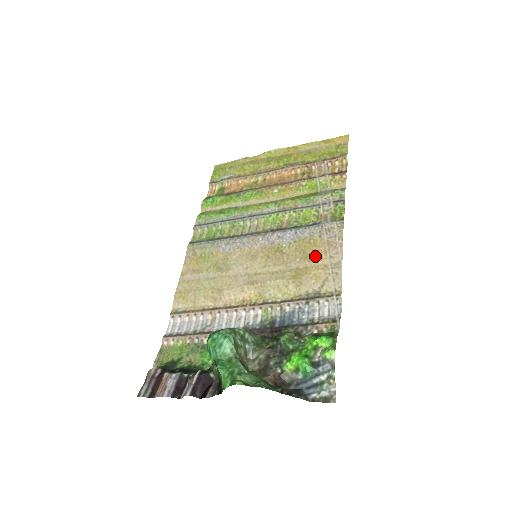
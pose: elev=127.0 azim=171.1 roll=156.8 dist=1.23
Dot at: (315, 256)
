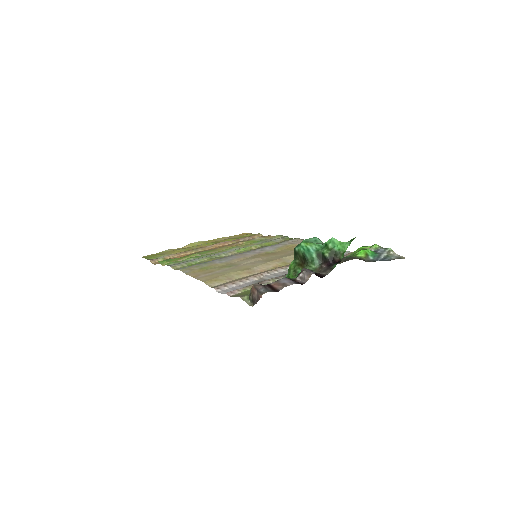
Dot at: occluded
